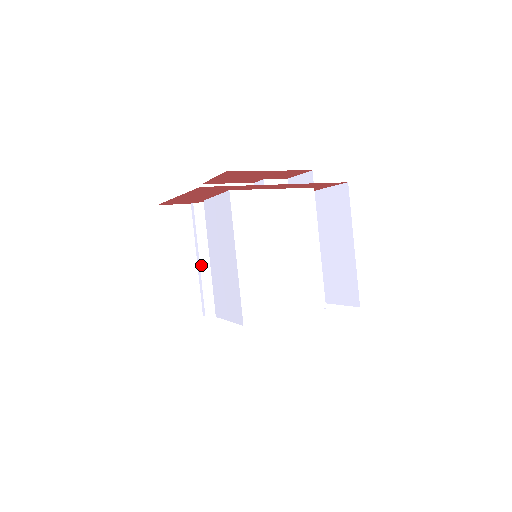
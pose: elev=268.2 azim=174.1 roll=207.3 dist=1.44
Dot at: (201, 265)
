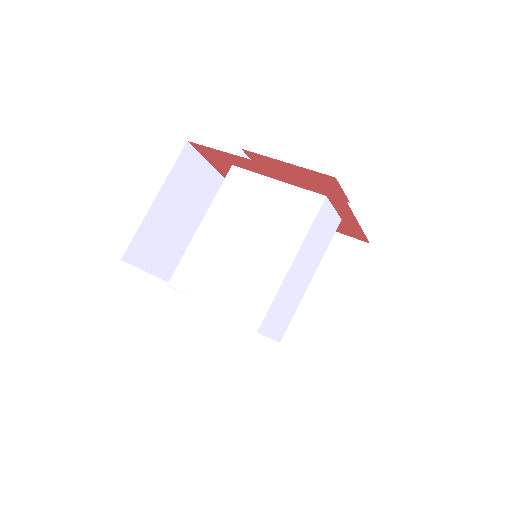
Dot at: occluded
